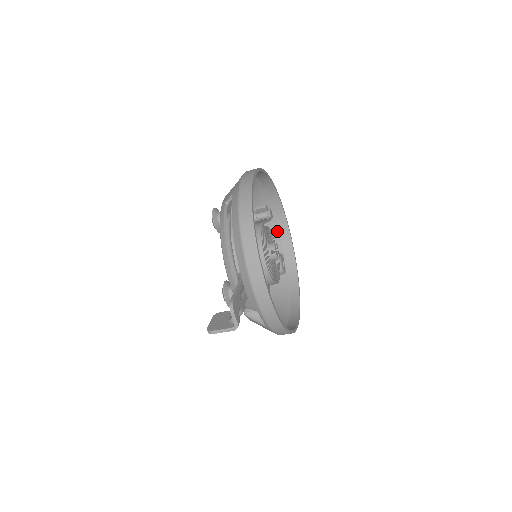
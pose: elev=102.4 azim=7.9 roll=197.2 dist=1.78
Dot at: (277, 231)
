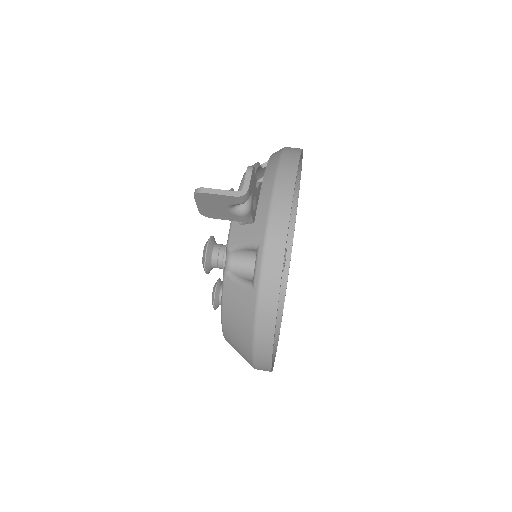
Dot at: occluded
